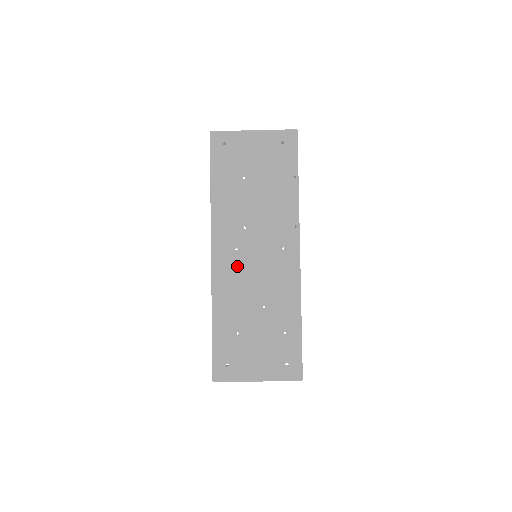
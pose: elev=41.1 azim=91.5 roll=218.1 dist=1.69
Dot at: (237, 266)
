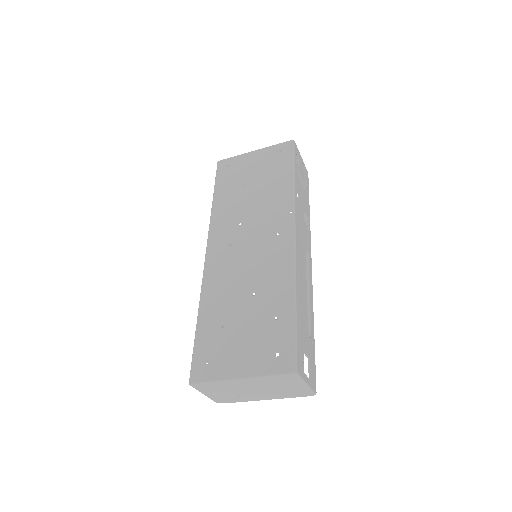
Dot at: (229, 259)
